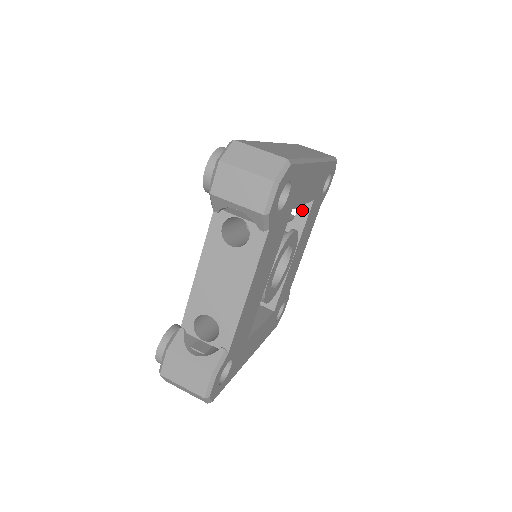
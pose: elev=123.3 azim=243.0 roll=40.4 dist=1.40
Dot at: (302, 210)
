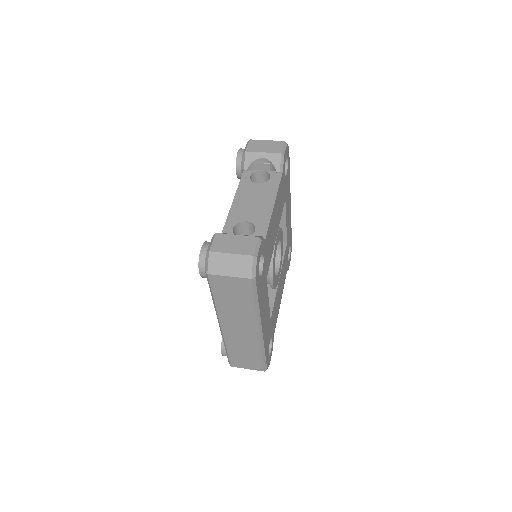
Dot at: occluded
